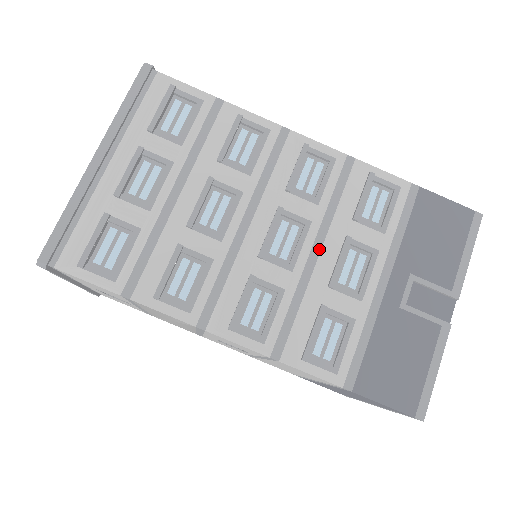
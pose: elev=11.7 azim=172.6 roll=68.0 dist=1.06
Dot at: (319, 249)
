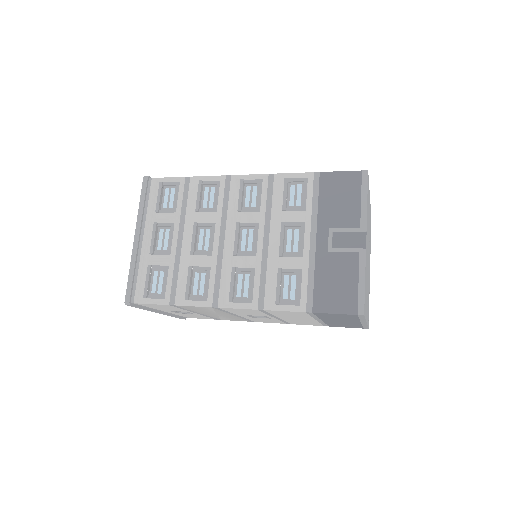
Dot at: (268, 237)
